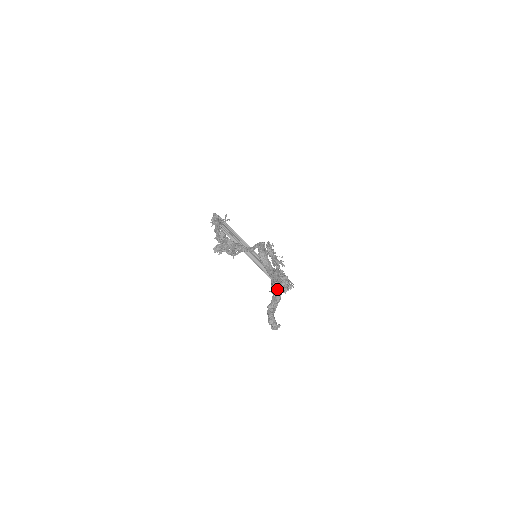
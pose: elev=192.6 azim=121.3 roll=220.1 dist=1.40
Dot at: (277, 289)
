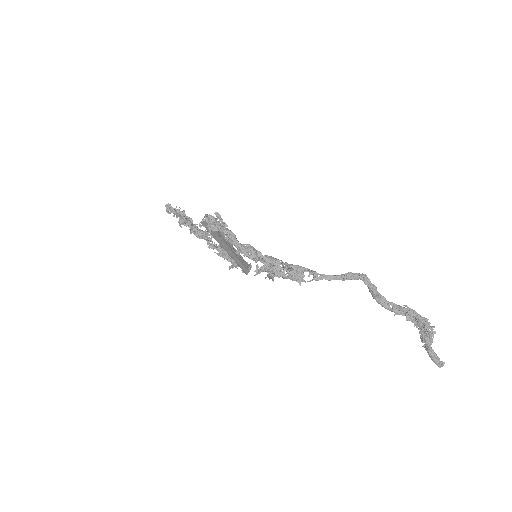
Dot at: (429, 330)
